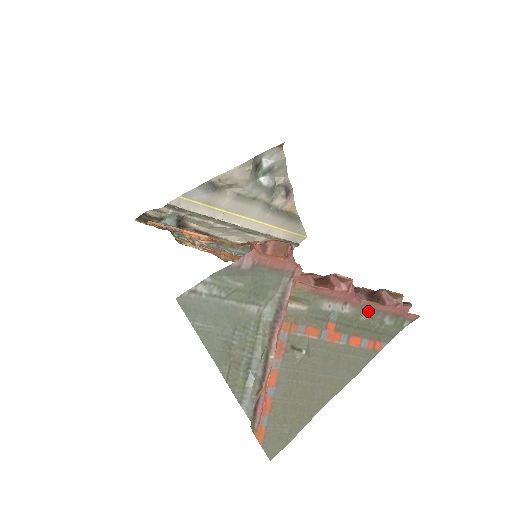
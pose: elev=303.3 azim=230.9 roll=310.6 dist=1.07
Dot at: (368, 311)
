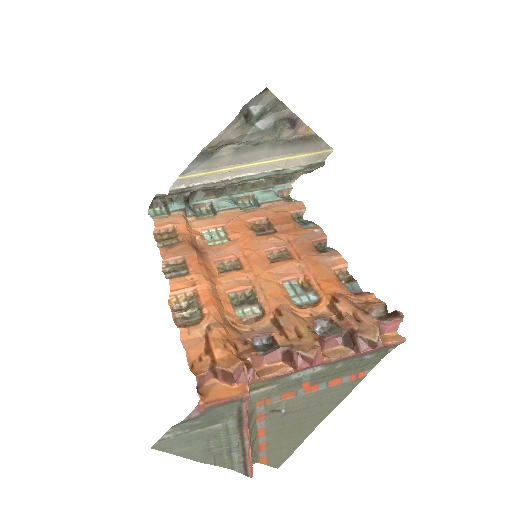
Dot at: (343, 361)
